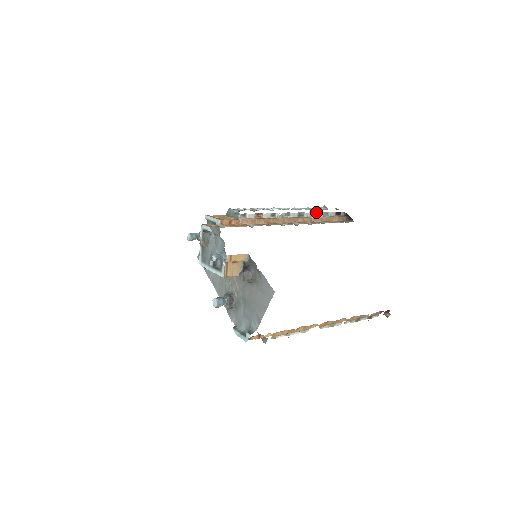
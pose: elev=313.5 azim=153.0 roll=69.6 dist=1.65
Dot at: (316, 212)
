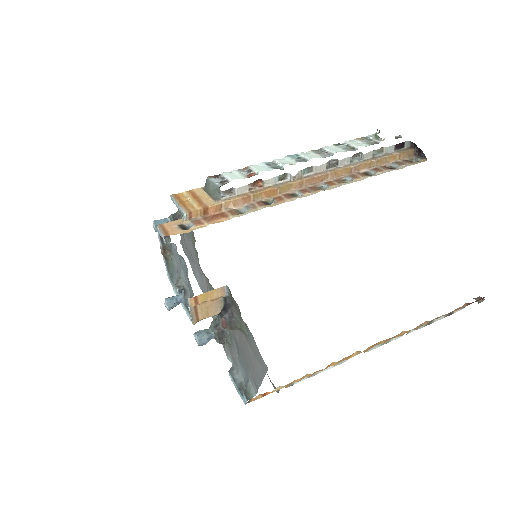
Dot at: (360, 152)
